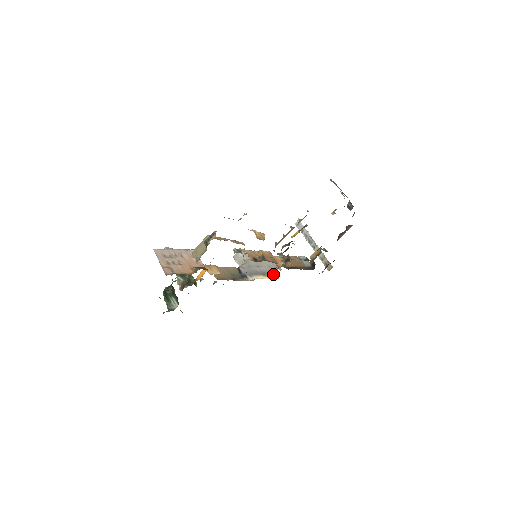
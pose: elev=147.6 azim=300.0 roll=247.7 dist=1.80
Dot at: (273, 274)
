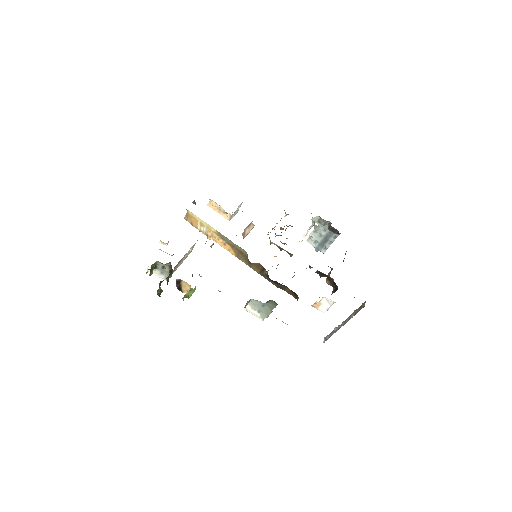
Dot at: occluded
